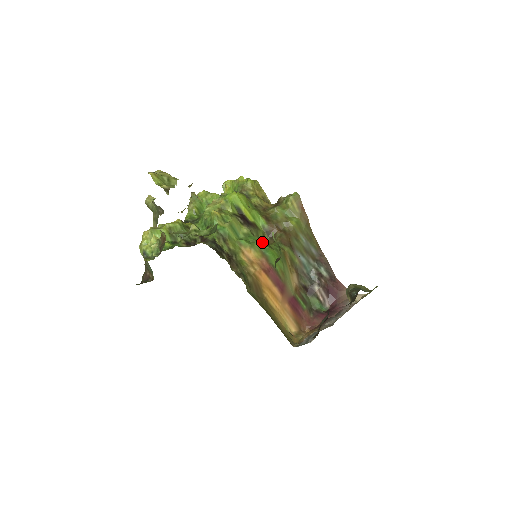
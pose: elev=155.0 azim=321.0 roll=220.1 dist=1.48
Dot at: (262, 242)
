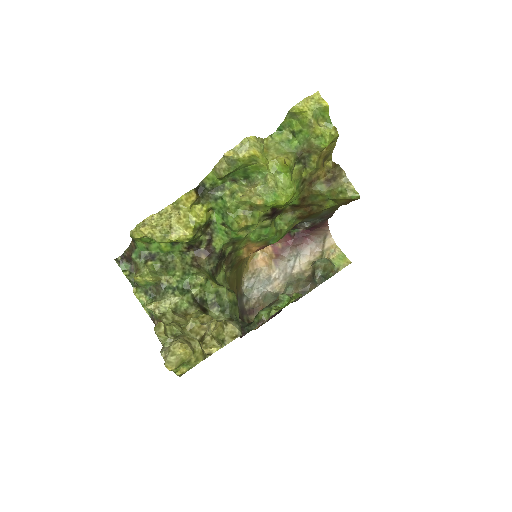
Dot at: (274, 235)
